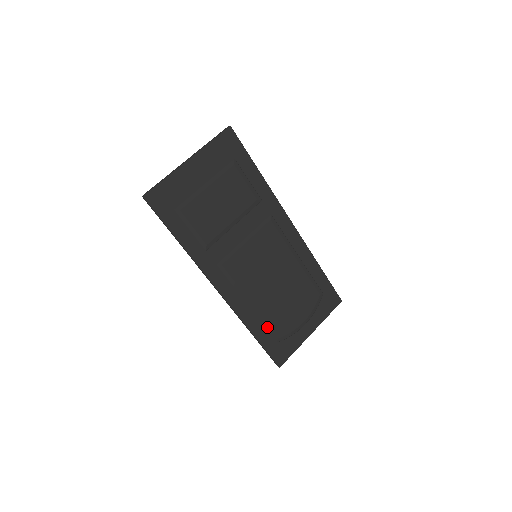
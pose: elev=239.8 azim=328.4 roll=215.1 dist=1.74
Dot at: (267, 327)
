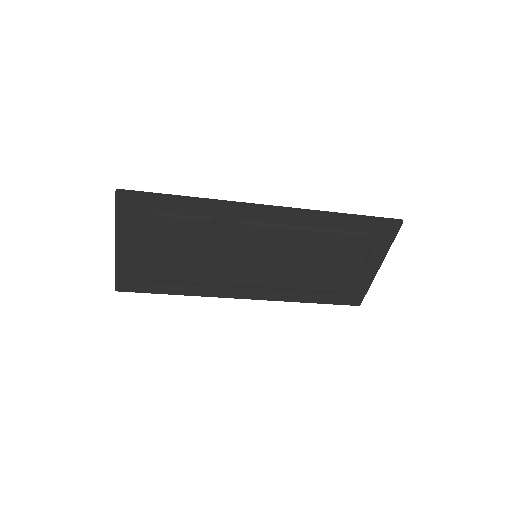
Dot at: (319, 291)
